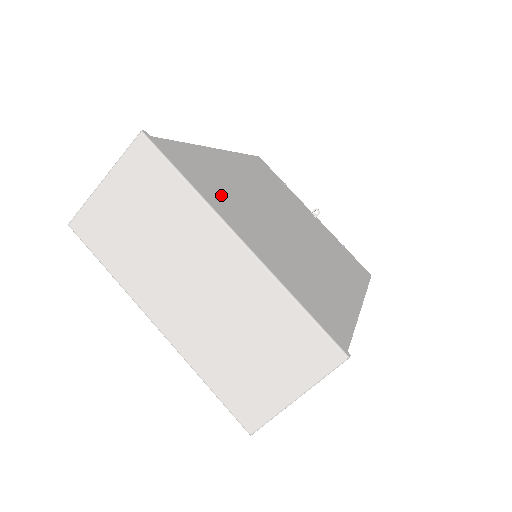
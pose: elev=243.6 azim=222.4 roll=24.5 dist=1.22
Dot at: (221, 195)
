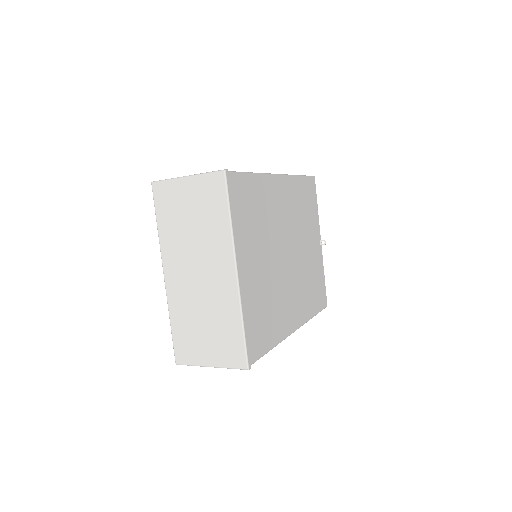
Dot at: (249, 228)
